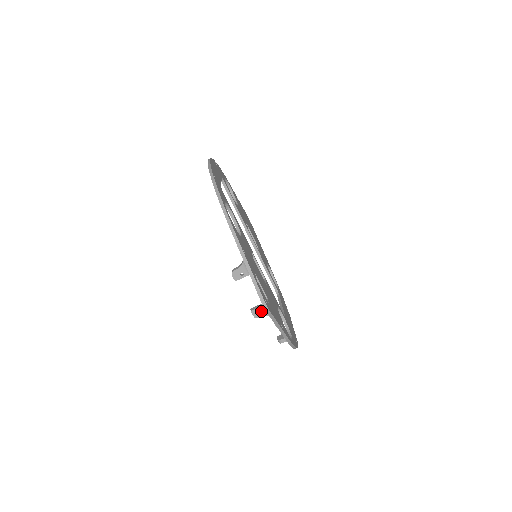
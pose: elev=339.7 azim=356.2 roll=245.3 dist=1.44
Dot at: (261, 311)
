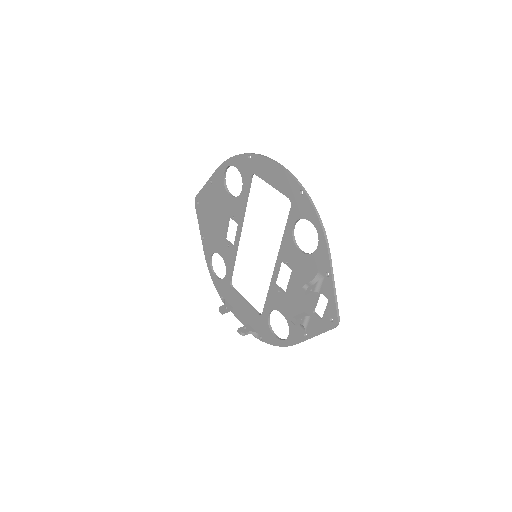
Dot at: (301, 320)
